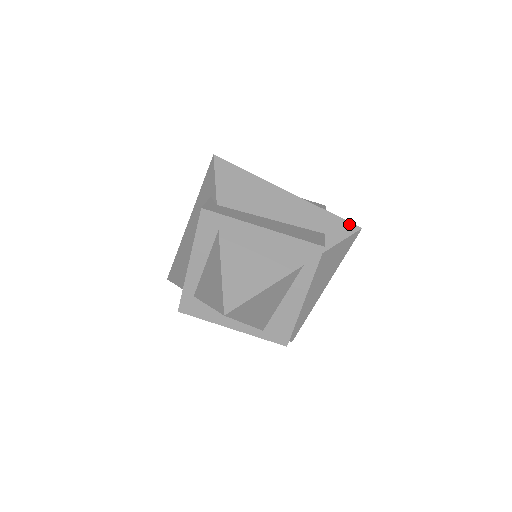
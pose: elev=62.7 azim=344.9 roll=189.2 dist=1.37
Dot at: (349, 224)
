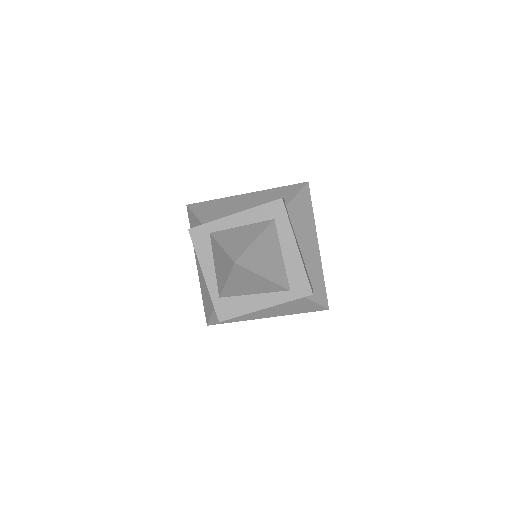
Dot at: (326, 300)
